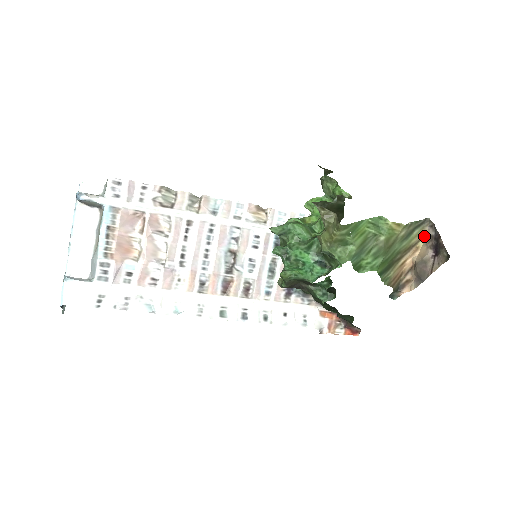
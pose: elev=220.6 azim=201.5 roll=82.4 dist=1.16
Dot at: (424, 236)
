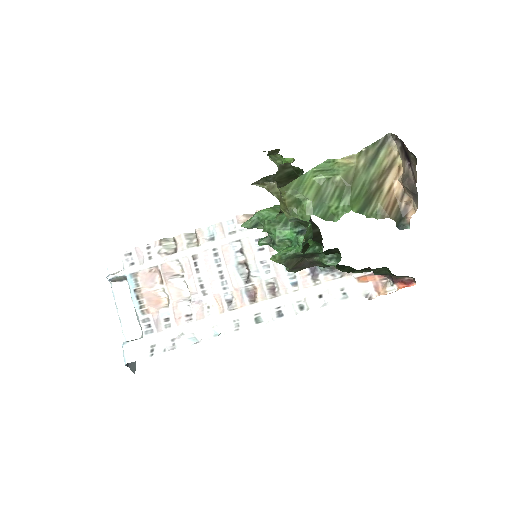
Dot at: (396, 152)
